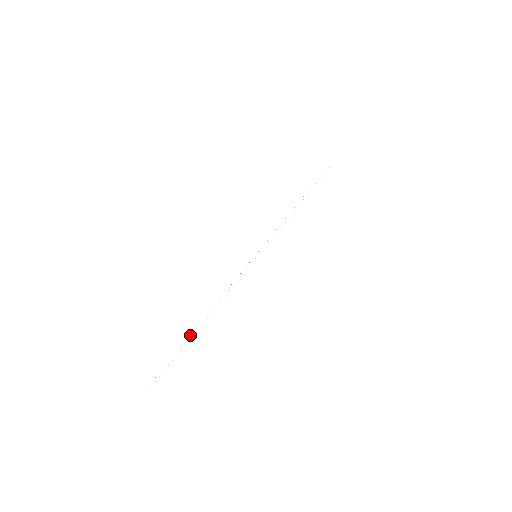
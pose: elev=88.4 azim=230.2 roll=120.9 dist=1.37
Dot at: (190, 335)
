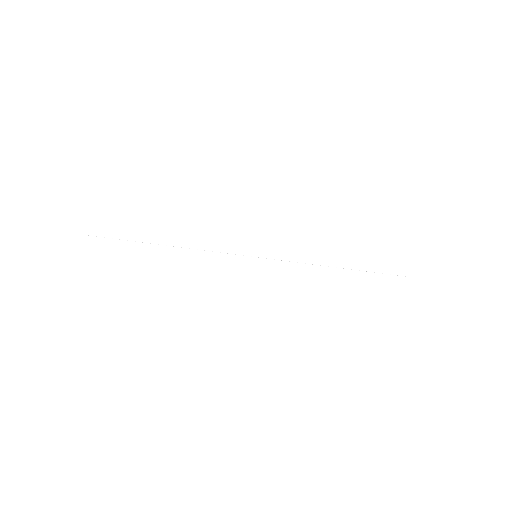
Dot at: (149, 241)
